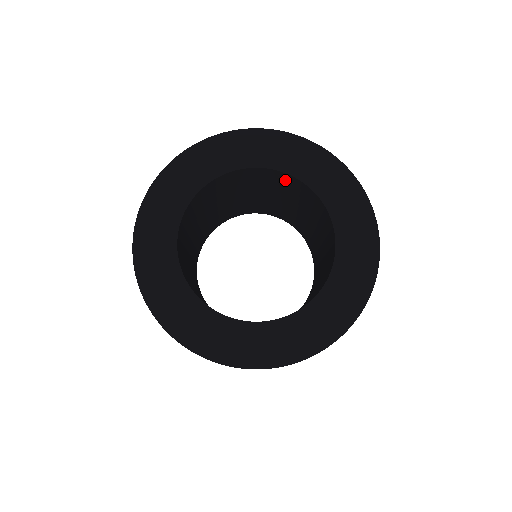
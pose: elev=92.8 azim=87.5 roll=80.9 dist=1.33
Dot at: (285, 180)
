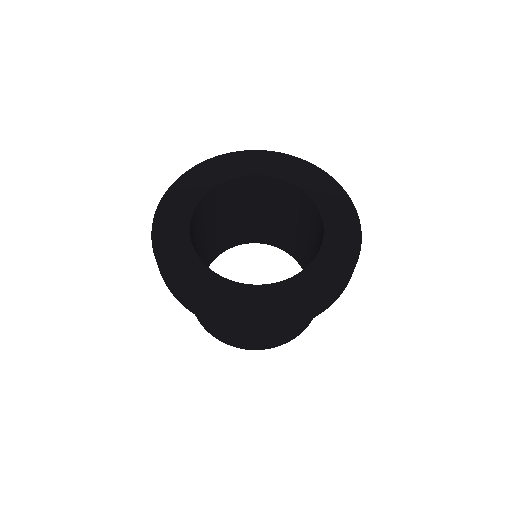
Dot at: (279, 188)
